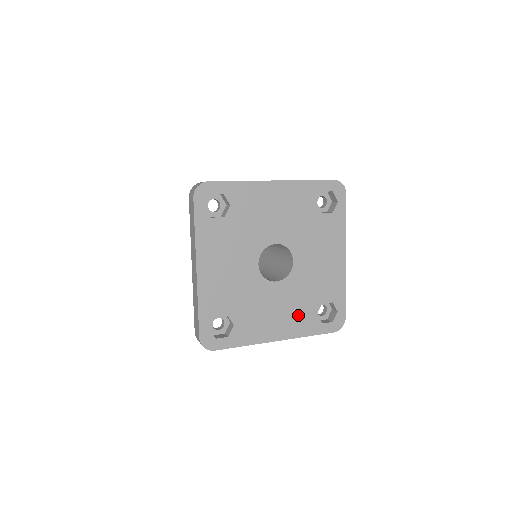
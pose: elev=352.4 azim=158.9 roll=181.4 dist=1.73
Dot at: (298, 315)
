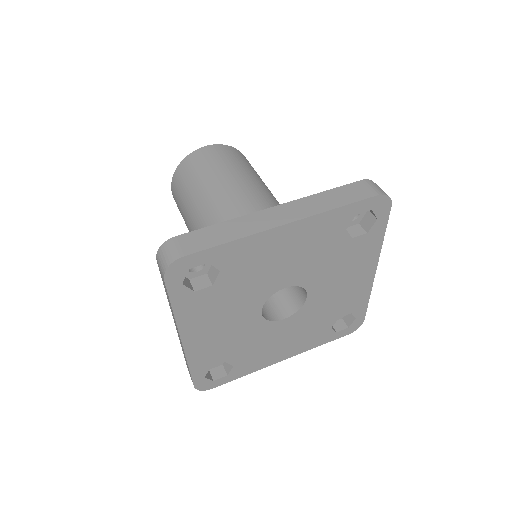
Dot at: (309, 335)
